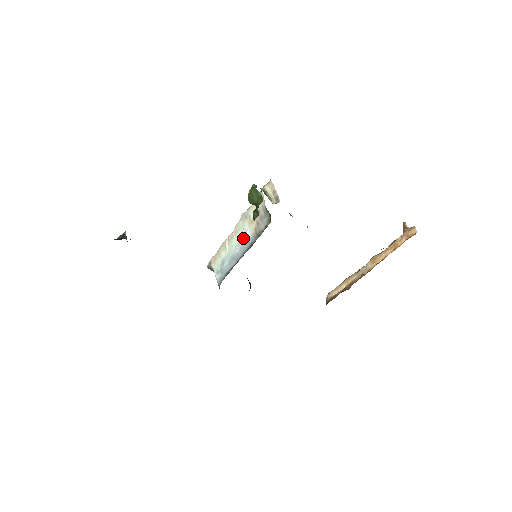
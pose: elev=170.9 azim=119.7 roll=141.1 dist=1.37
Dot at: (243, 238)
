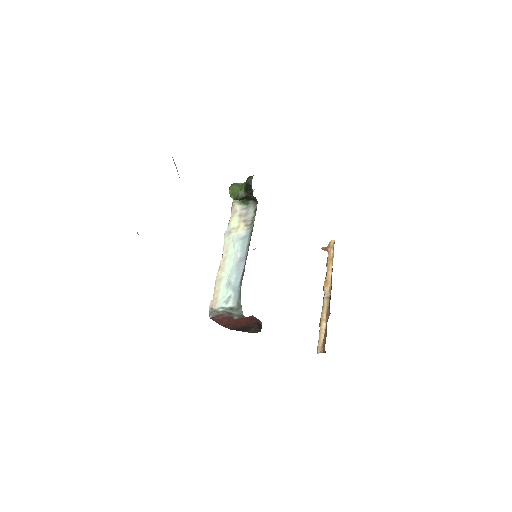
Dot at: (238, 241)
